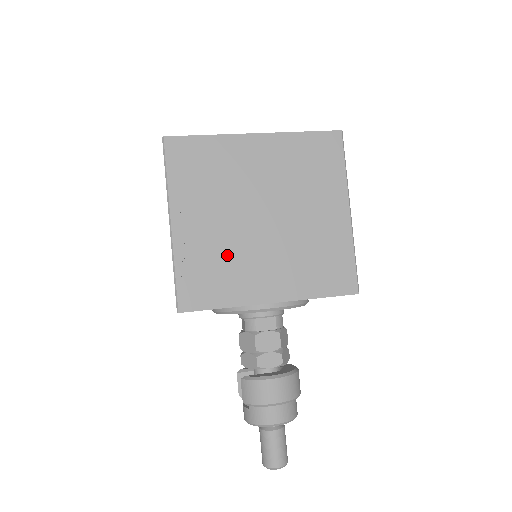
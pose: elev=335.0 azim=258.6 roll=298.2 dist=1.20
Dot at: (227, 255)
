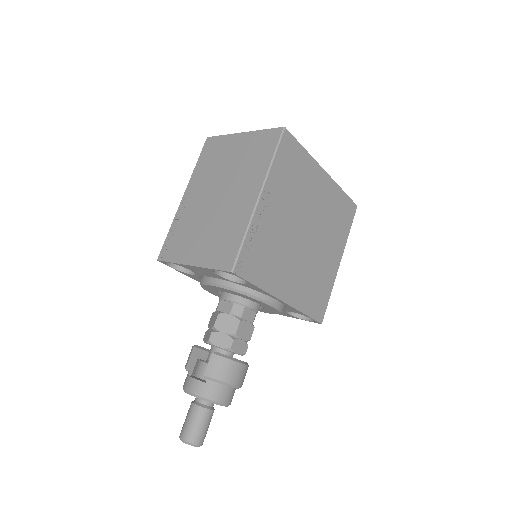
Dot at: (277, 247)
